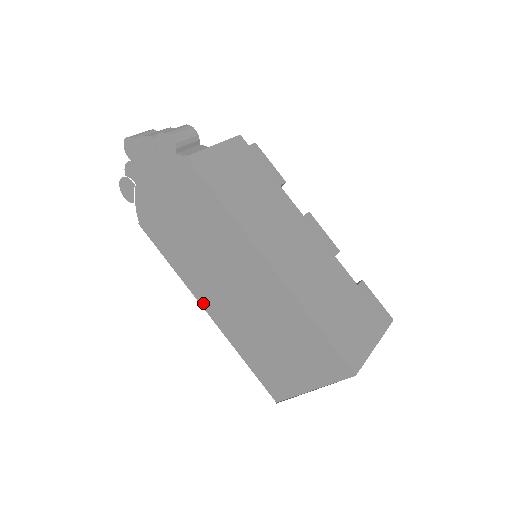
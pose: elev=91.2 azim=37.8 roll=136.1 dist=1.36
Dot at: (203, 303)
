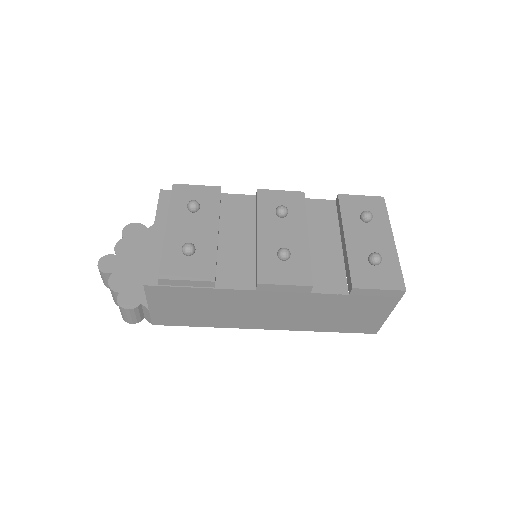
Dot at: occluded
